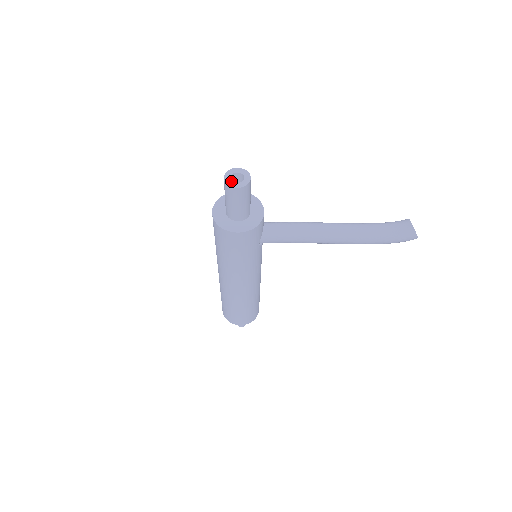
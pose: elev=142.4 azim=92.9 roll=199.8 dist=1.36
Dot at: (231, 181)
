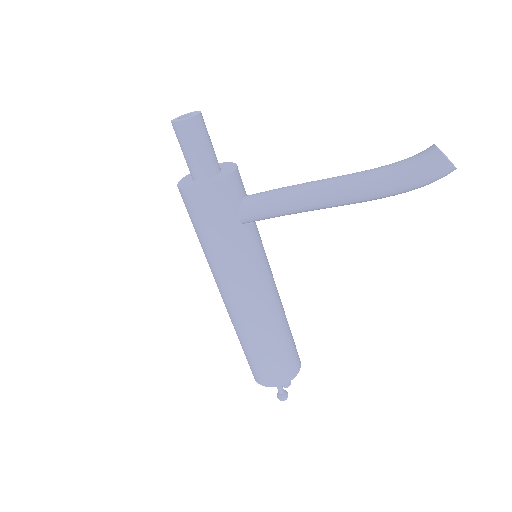
Dot at: (177, 119)
